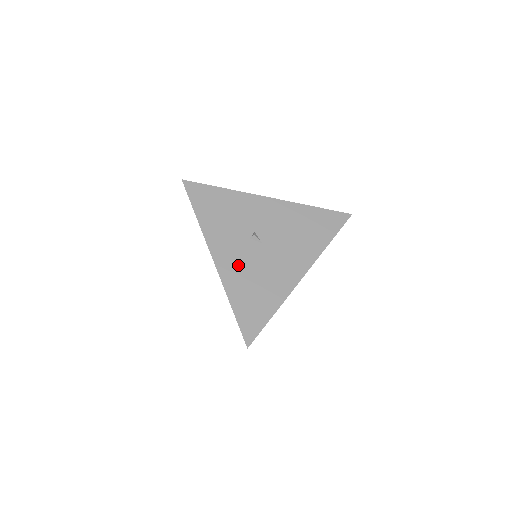
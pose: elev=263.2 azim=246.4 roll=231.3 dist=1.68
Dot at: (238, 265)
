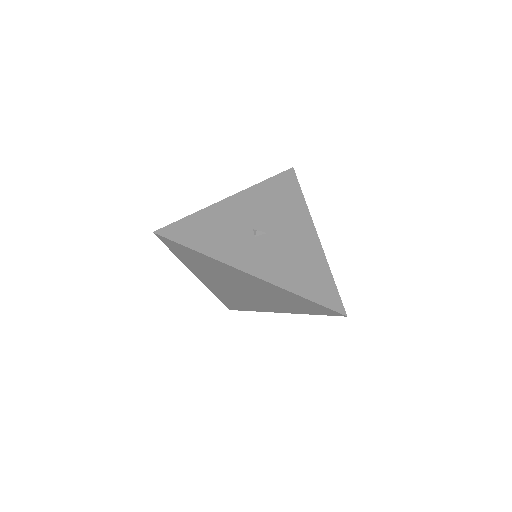
Dot at: (272, 263)
